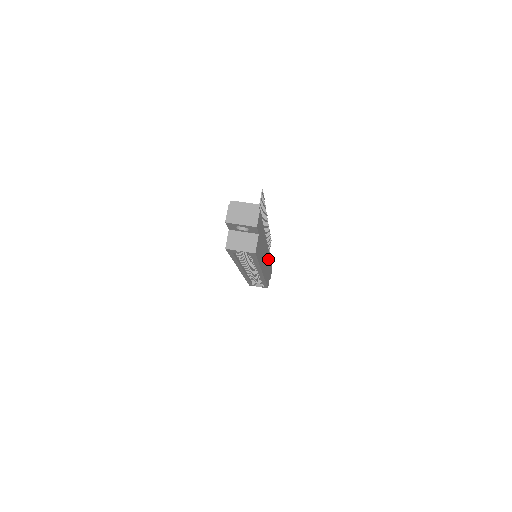
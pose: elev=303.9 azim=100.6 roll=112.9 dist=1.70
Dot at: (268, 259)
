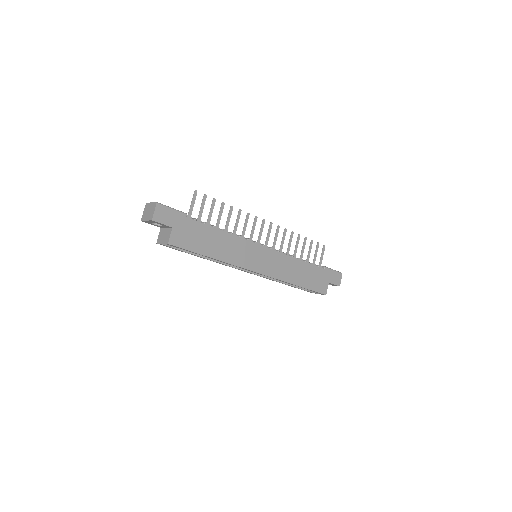
Dot at: (286, 260)
